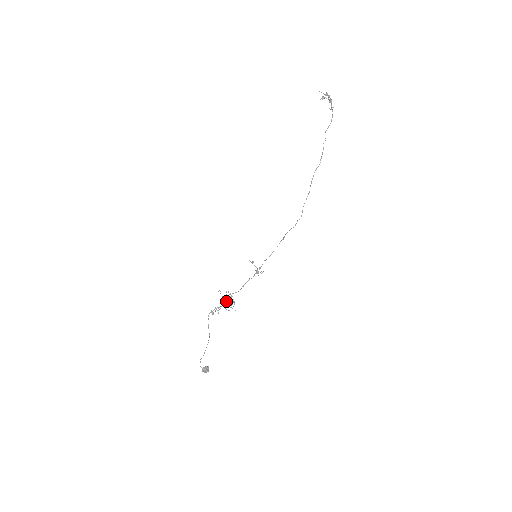
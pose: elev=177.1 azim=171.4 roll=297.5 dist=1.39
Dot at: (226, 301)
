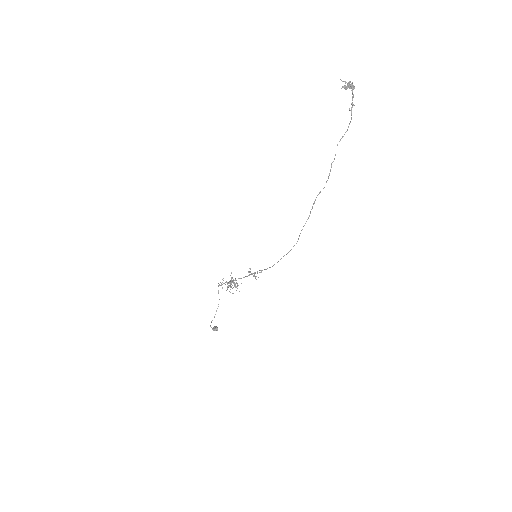
Dot at: (231, 280)
